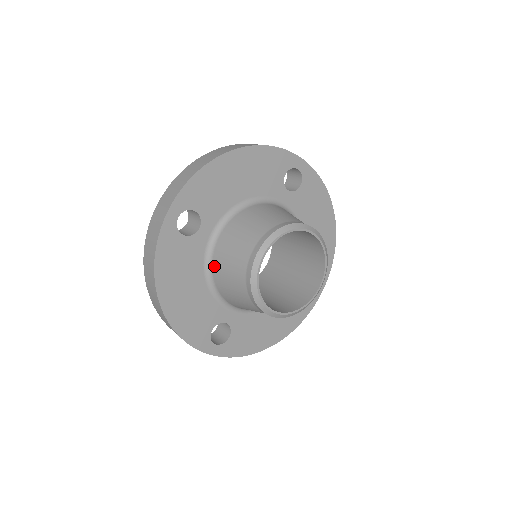
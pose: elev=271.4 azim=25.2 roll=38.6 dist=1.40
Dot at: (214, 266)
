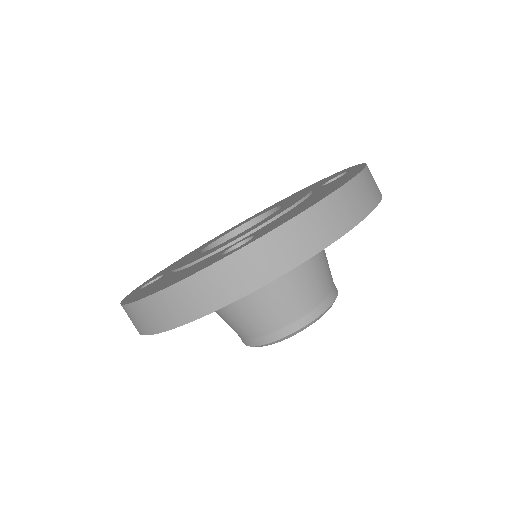
Dot at: occluded
